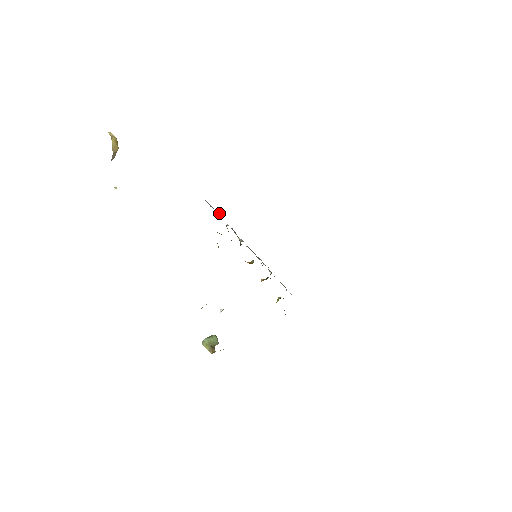
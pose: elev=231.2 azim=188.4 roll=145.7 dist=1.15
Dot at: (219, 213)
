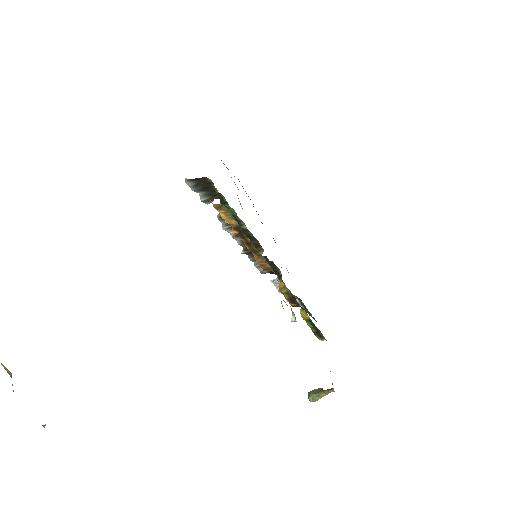
Dot at: (207, 192)
